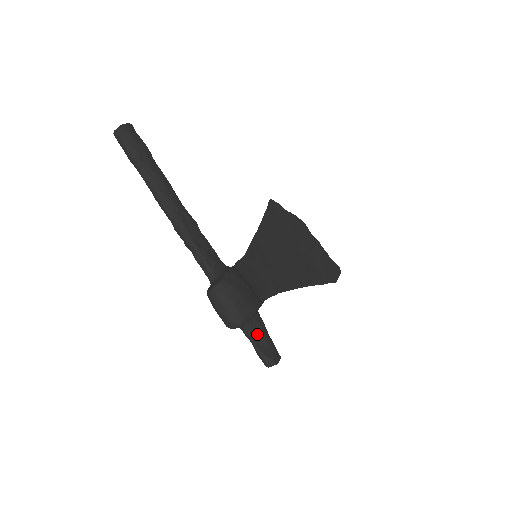
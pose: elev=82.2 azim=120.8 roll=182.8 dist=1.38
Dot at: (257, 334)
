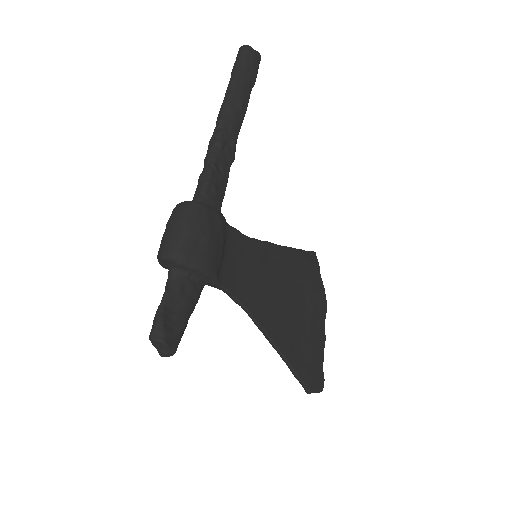
Dot at: (179, 294)
